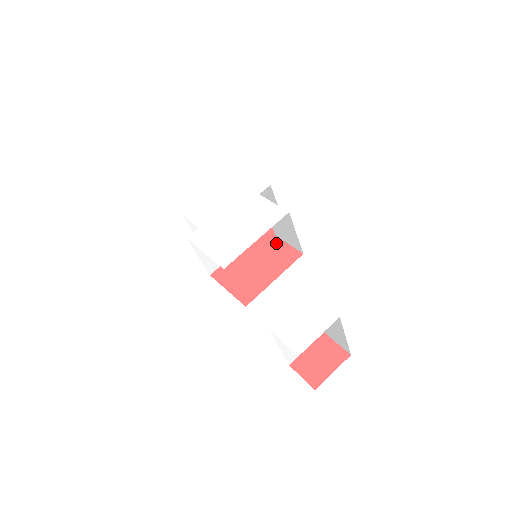
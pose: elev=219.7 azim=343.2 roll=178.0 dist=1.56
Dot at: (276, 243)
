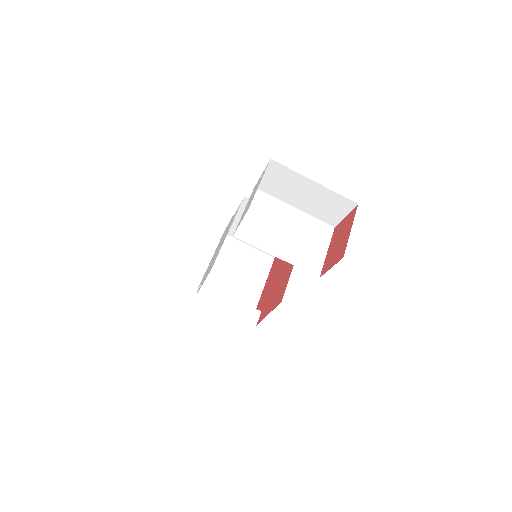
Dot at: occluded
